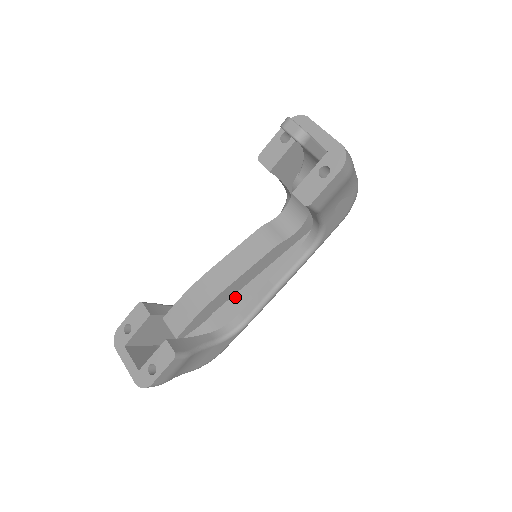
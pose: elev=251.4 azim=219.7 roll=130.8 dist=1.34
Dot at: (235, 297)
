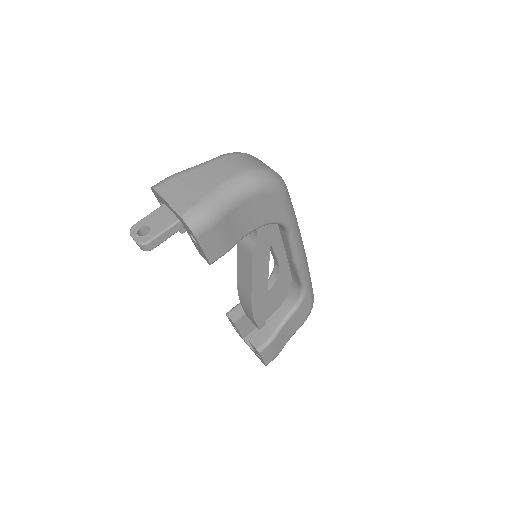
Dot at: occluded
